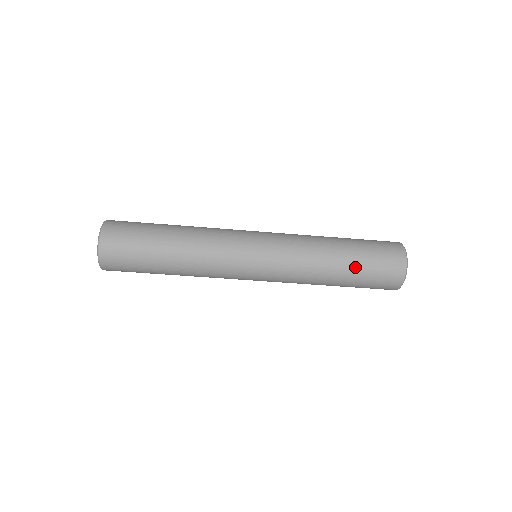
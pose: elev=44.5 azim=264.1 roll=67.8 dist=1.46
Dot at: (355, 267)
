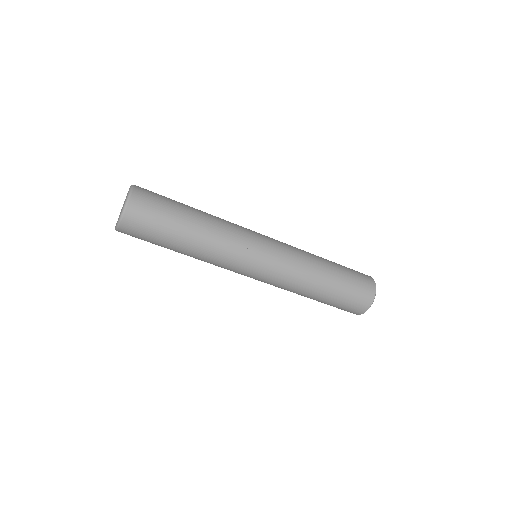
Dot at: (329, 299)
